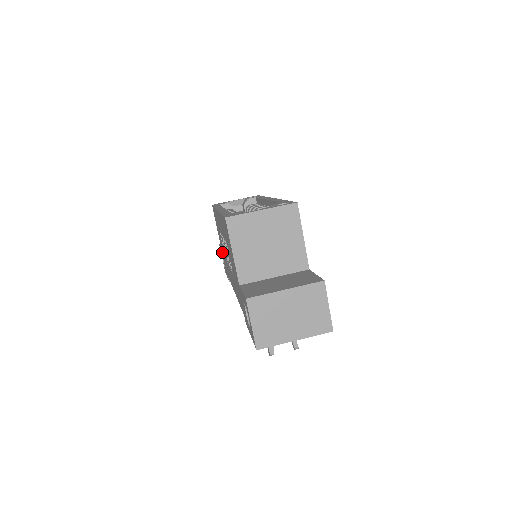
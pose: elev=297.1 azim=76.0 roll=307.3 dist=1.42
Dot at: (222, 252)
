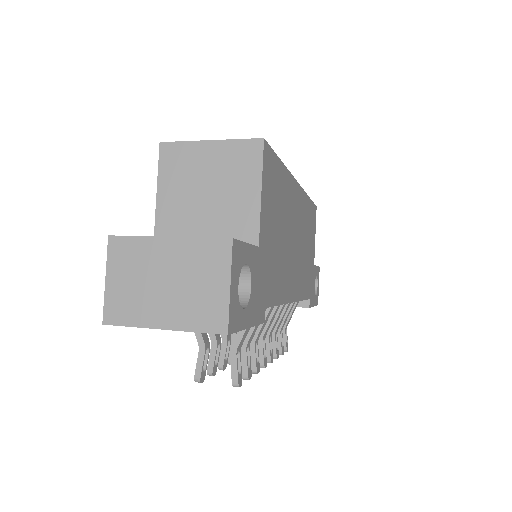
Dot at: occluded
